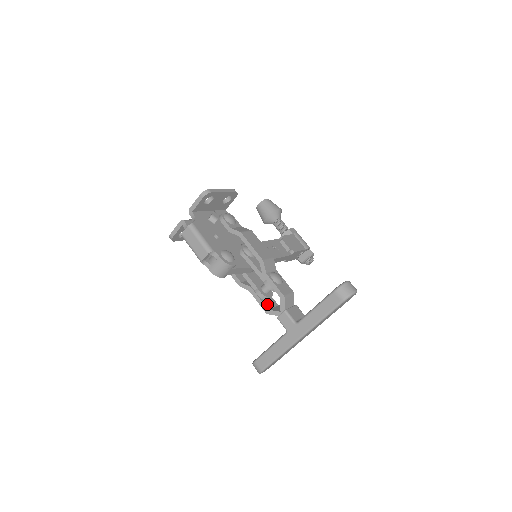
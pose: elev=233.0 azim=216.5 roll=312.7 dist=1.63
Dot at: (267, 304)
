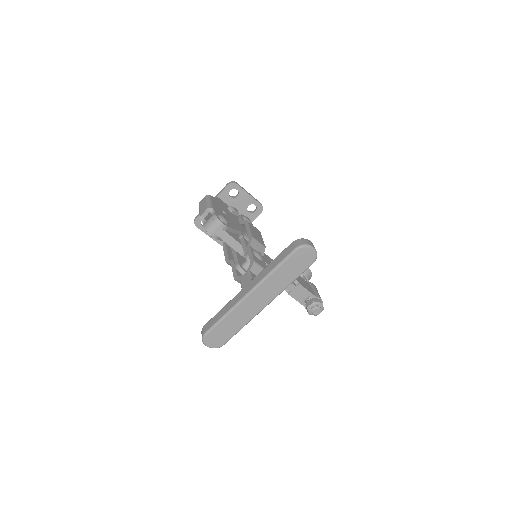
Dot at: (240, 275)
